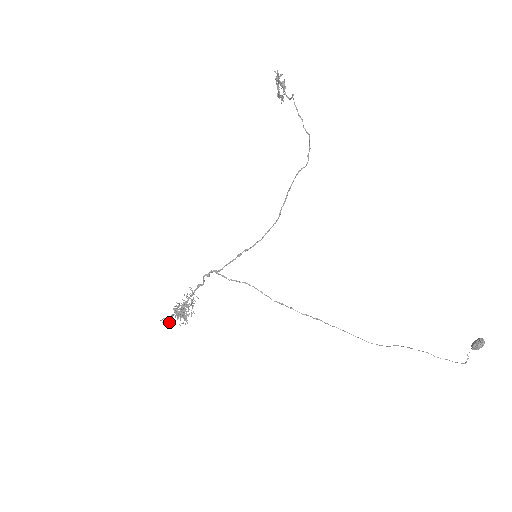
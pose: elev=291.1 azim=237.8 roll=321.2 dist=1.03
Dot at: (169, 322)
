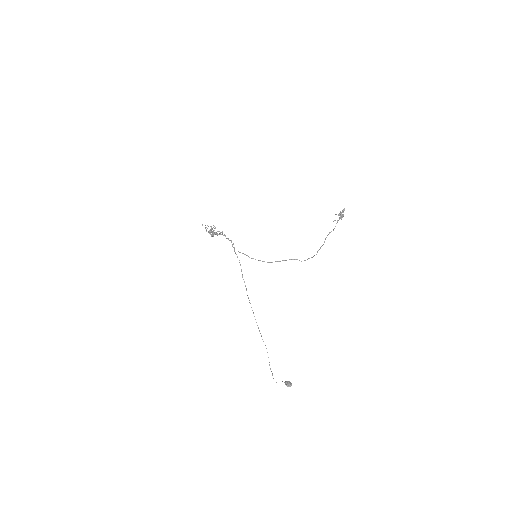
Dot at: occluded
